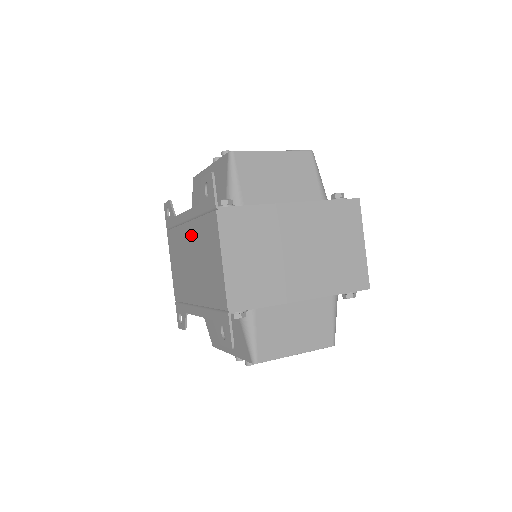
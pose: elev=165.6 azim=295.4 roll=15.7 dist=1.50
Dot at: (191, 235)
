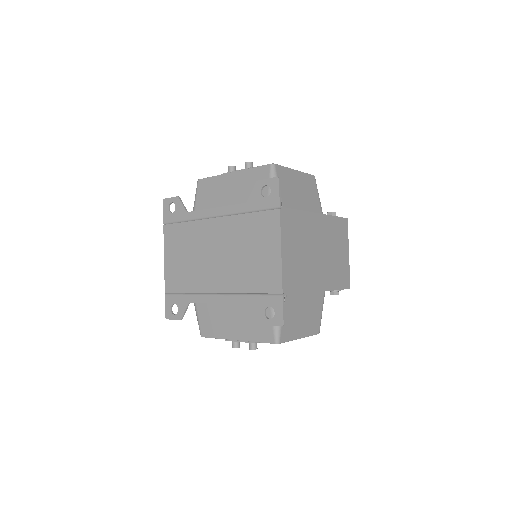
Dot at: (222, 229)
